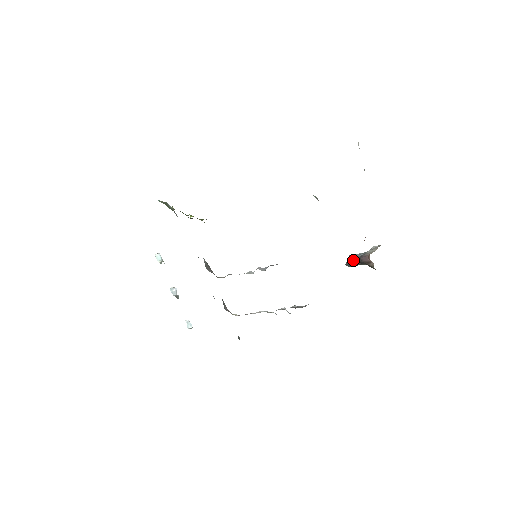
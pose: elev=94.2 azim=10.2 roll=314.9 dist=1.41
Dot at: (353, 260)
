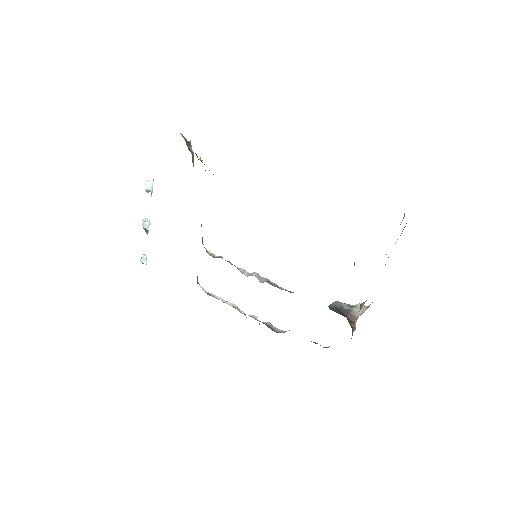
Dot at: (338, 308)
